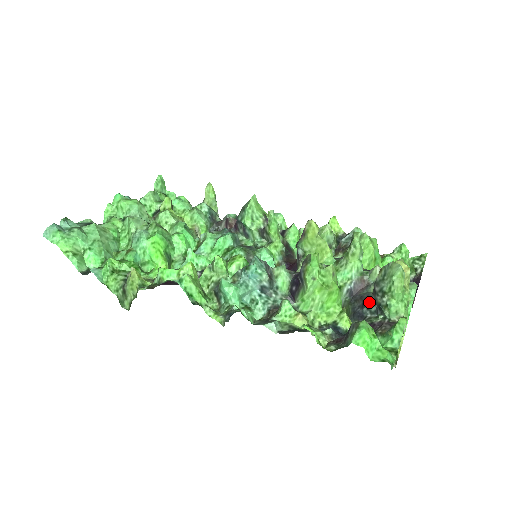
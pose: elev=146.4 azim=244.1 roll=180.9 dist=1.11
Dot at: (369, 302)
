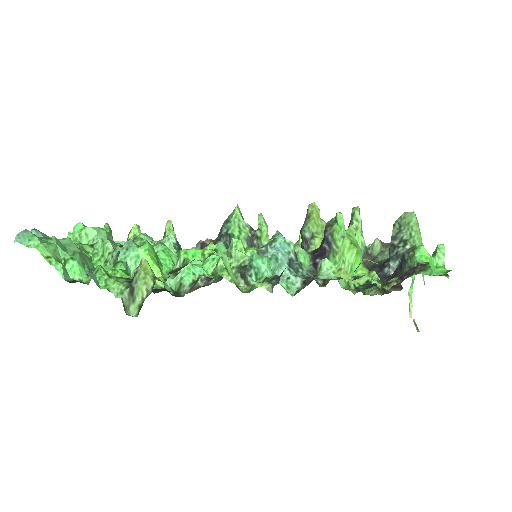
Dot at: (389, 260)
